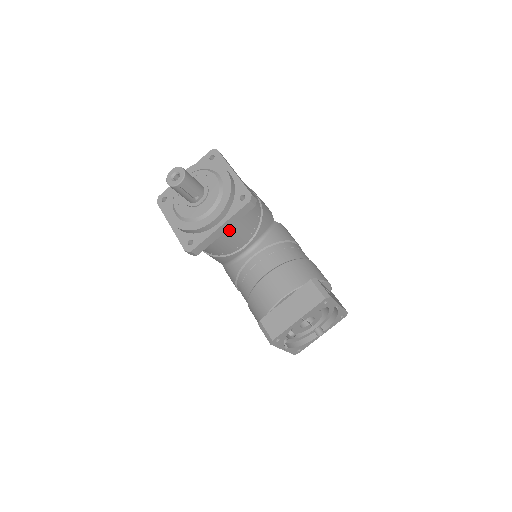
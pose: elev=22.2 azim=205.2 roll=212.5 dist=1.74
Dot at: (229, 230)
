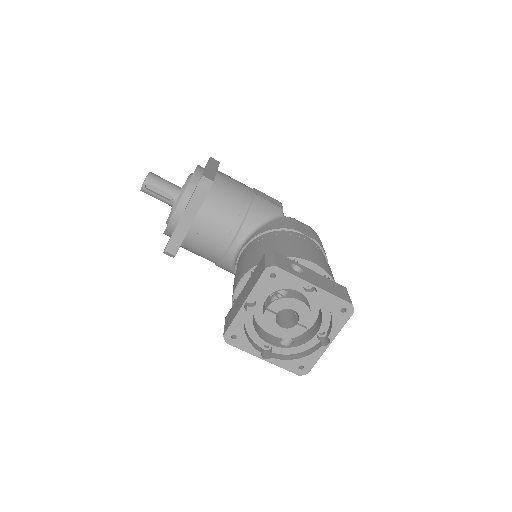
Dot at: (197, 222)
